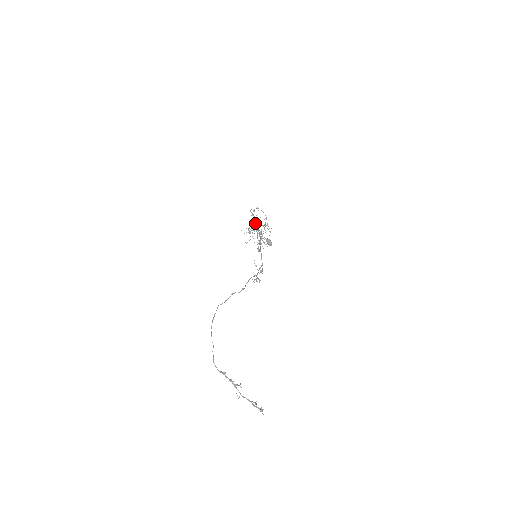
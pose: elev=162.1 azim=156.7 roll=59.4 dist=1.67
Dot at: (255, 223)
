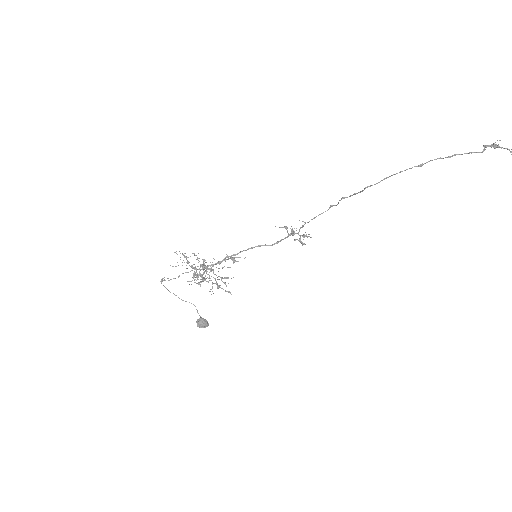
Dot at: (194, 268)
